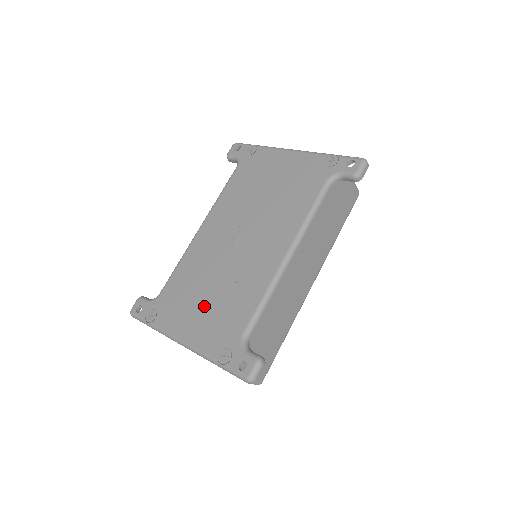
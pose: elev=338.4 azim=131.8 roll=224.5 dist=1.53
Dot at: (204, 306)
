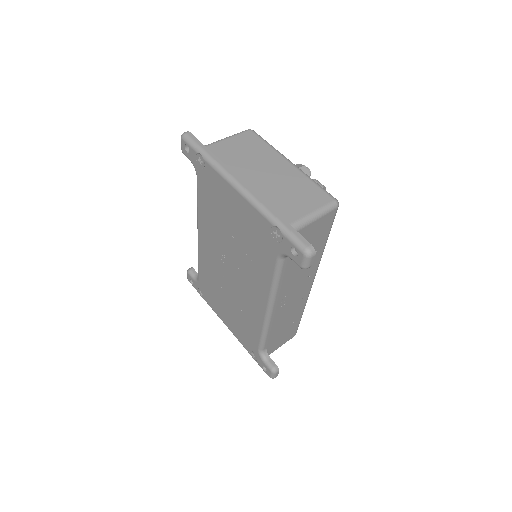
Dot at: (228, 311)
